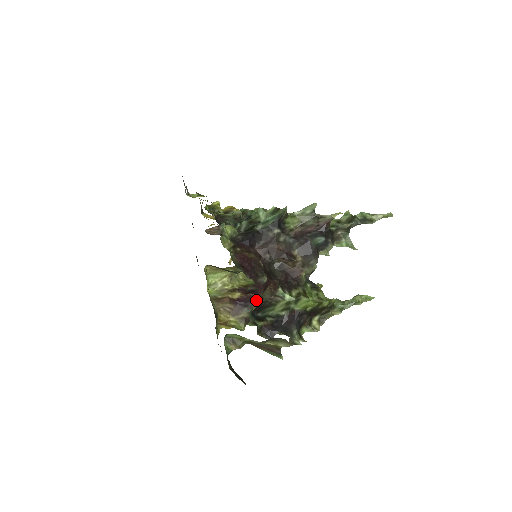
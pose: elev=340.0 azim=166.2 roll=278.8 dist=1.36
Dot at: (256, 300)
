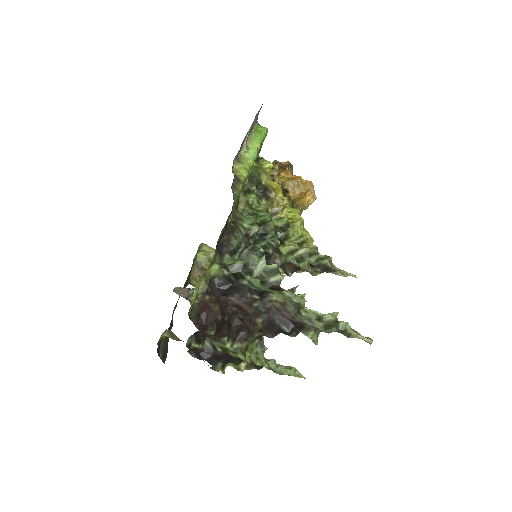
Dot at: occluded
